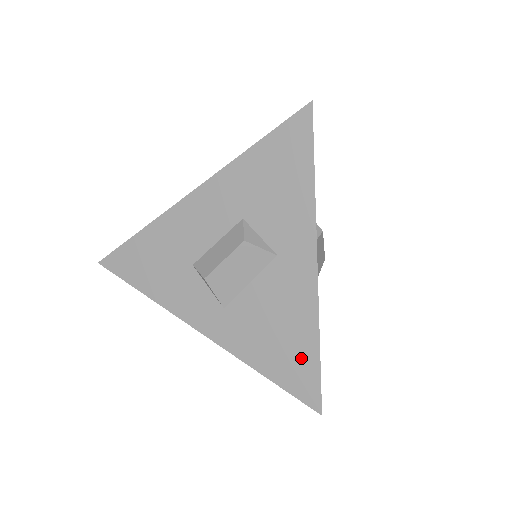
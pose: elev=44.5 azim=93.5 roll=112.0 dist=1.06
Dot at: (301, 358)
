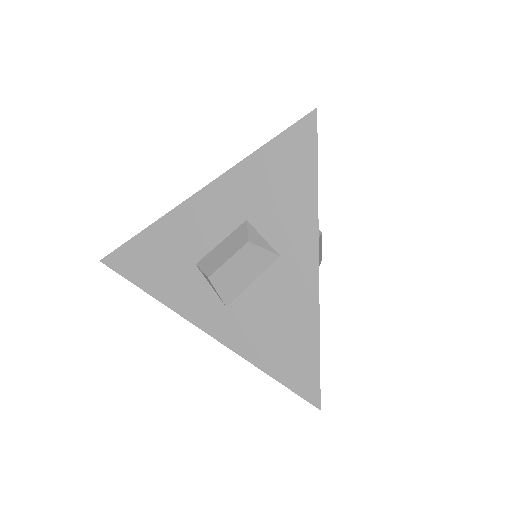
Dot at: (301, 355)
